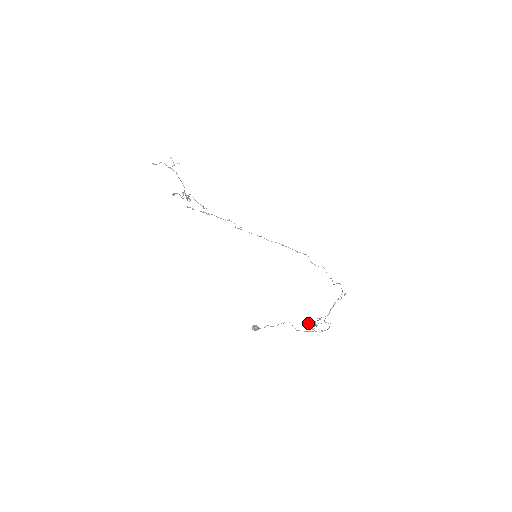
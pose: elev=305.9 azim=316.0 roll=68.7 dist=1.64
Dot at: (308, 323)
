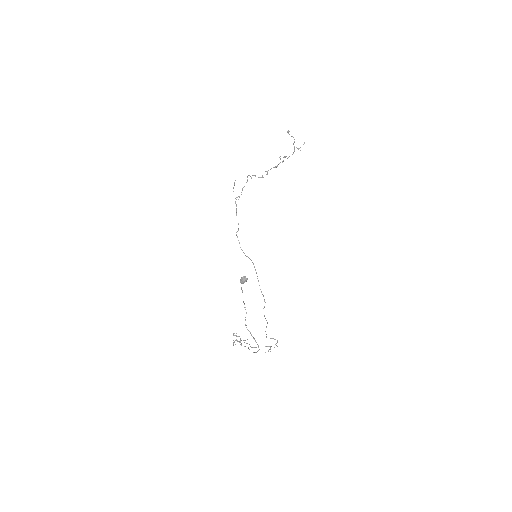
Dot at: (234, 335)
